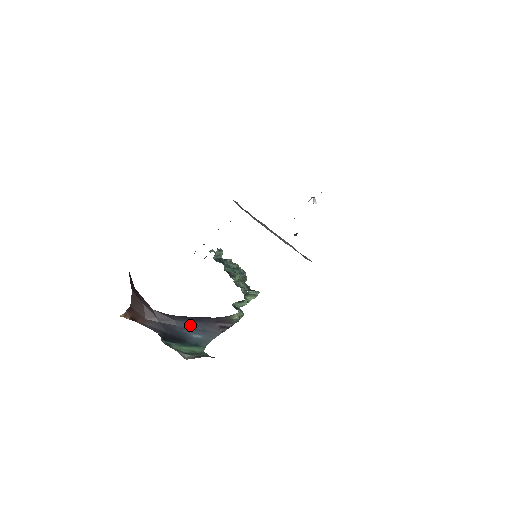
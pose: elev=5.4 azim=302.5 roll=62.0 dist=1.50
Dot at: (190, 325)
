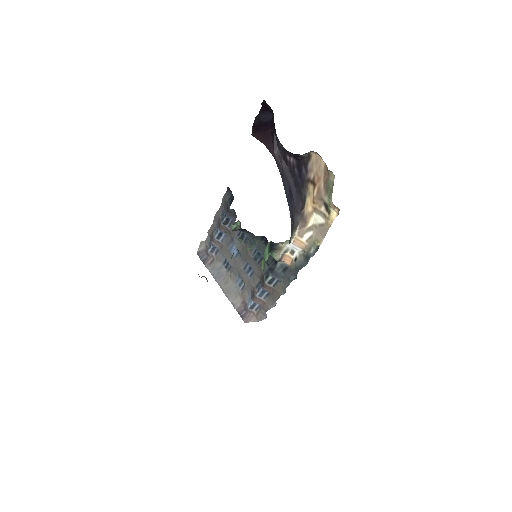
Dot at: (285, 192)
